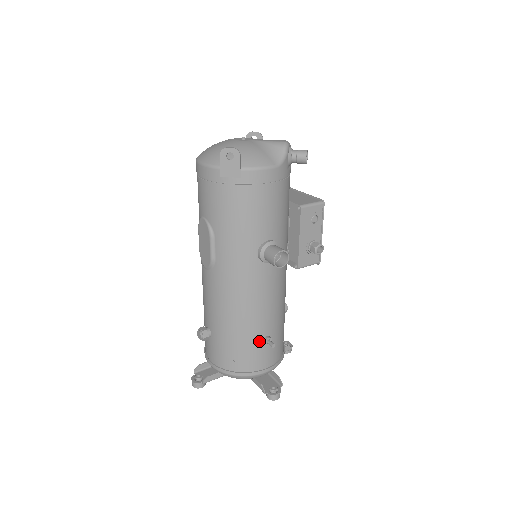
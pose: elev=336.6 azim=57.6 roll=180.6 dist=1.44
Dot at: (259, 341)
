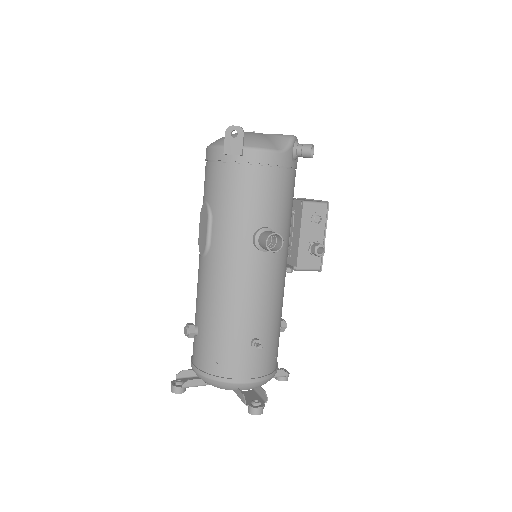
Dot at: (246, 342)
